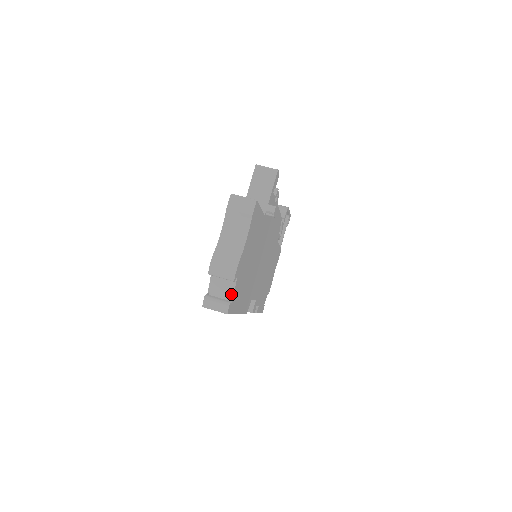
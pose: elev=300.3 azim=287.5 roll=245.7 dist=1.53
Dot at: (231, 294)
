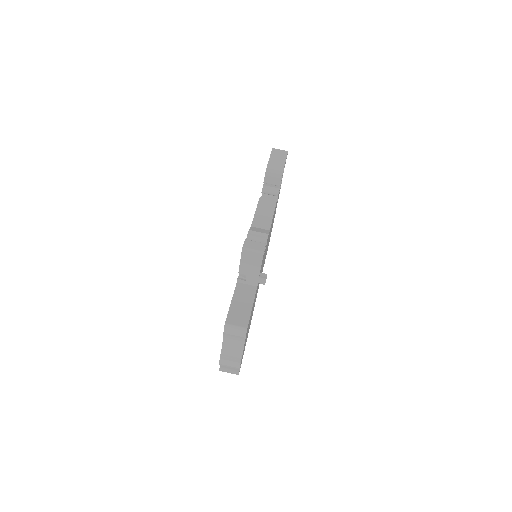
Dot at: occluded
